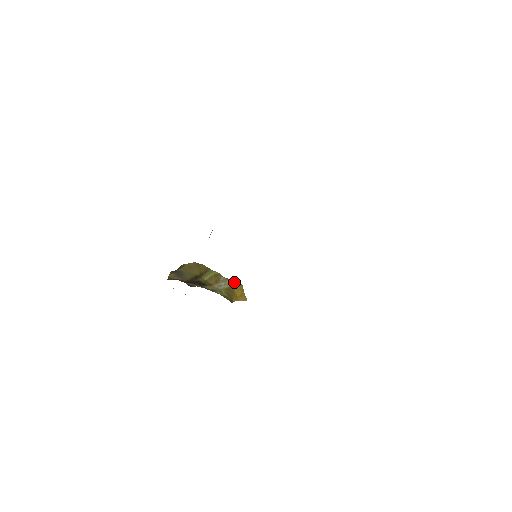
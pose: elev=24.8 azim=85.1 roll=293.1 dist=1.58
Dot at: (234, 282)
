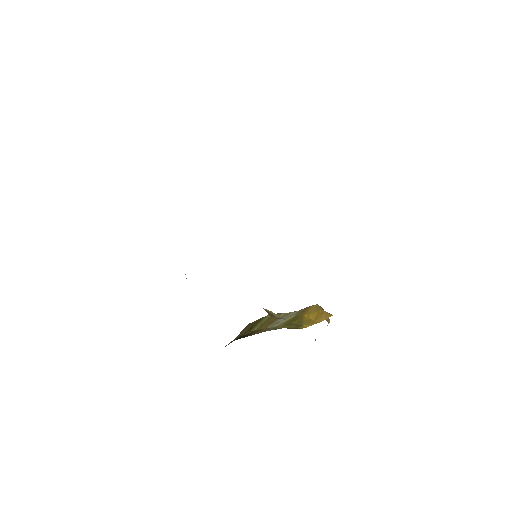
Dot at: (303, 309)
